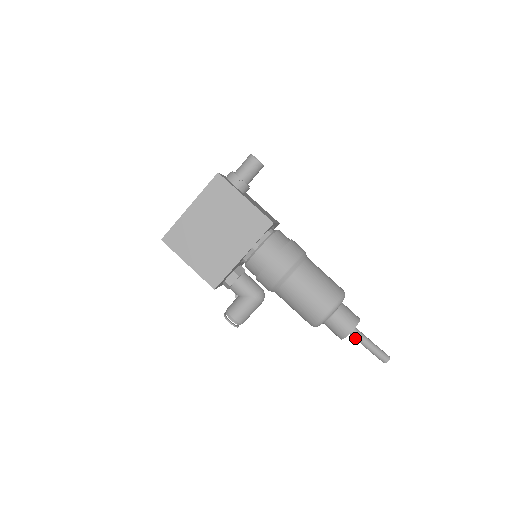
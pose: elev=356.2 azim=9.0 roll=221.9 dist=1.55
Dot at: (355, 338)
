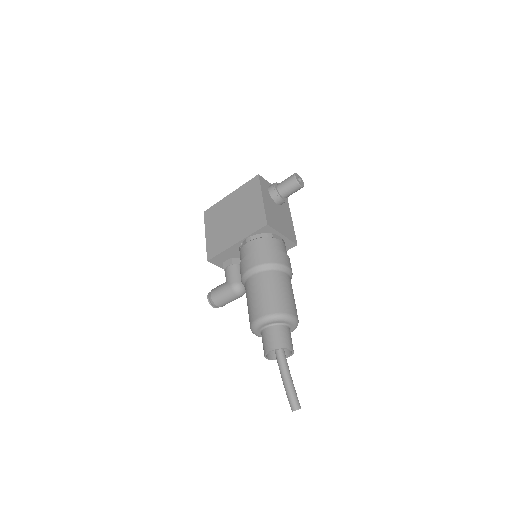
Dot at: occluded
